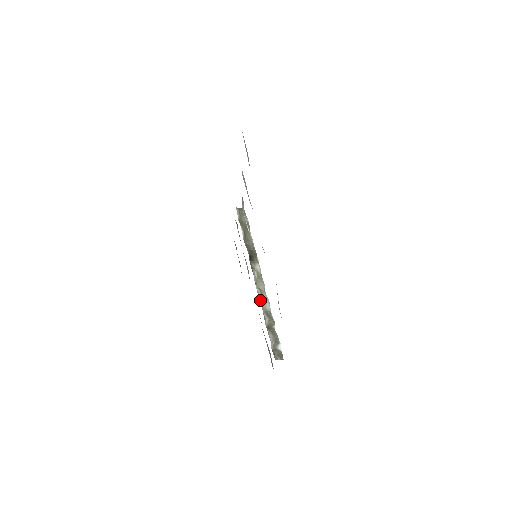
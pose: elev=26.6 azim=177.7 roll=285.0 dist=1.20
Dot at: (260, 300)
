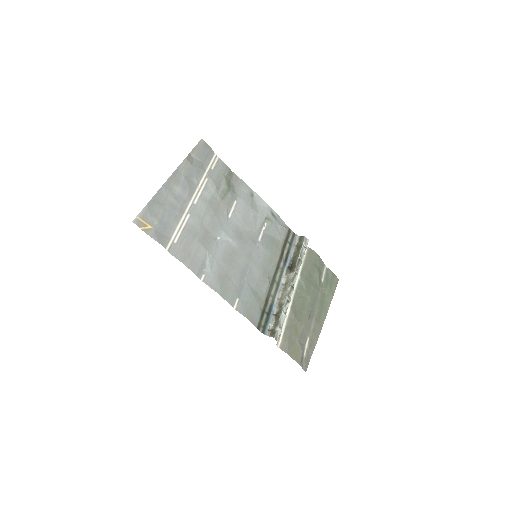
Dot at: (280, 296)
